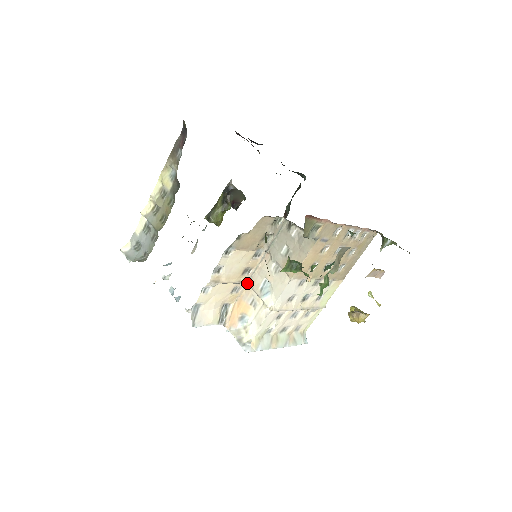
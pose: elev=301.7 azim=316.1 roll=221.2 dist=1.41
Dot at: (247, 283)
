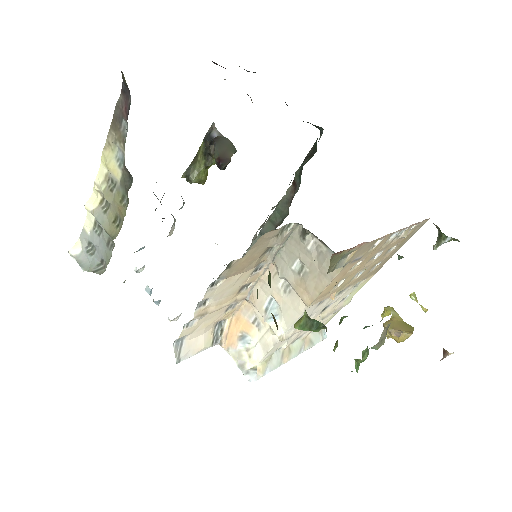
Dot at: (246, 298)
